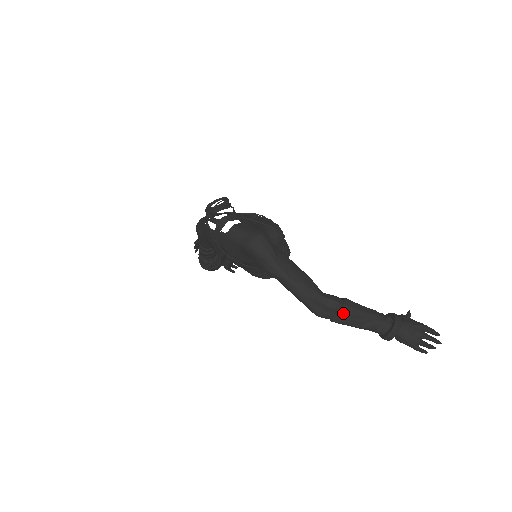
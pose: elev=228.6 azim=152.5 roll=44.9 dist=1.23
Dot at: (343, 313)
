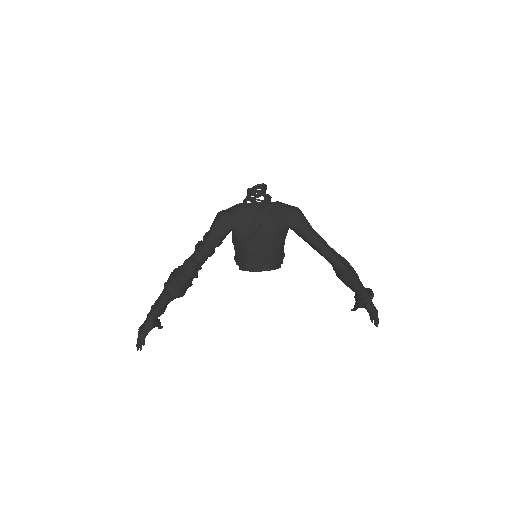
Dot at: (353, 269)
